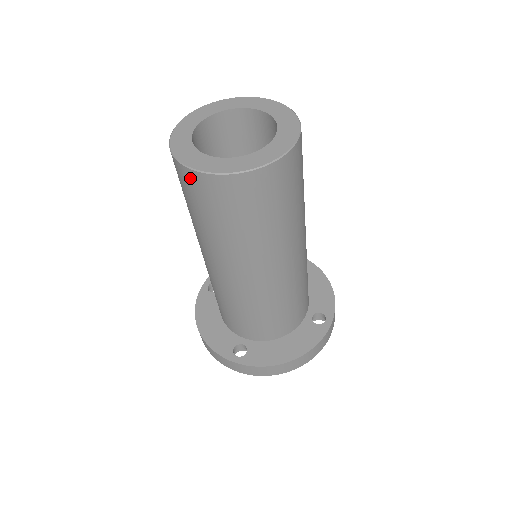
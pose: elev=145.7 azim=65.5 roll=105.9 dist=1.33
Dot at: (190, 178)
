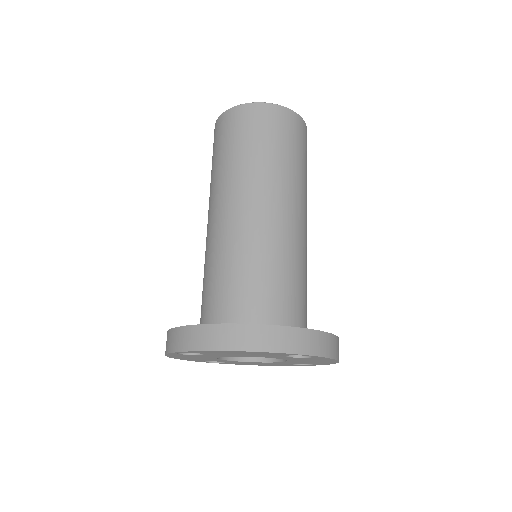
Dot at: (216, 128)
